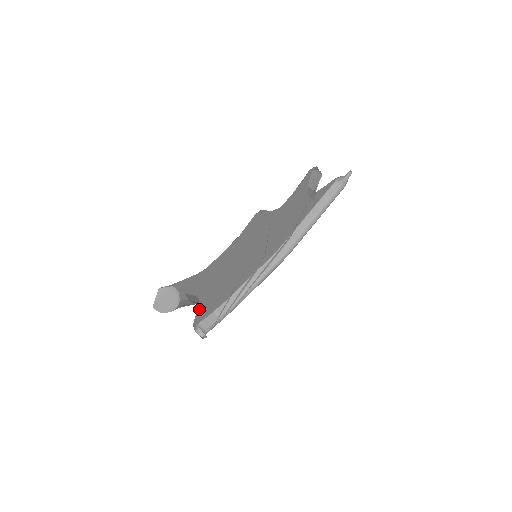
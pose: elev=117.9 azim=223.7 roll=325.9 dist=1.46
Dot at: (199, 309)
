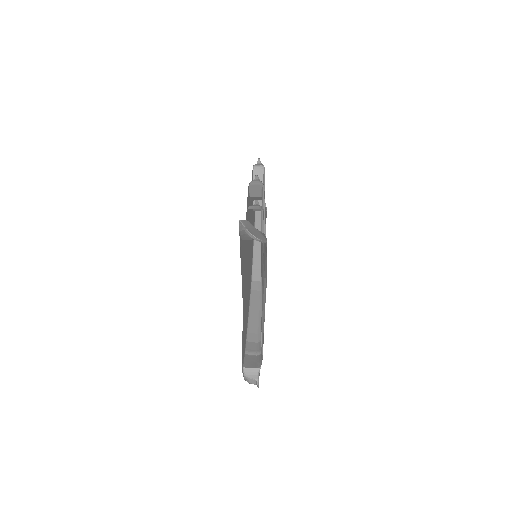
Dot at: occluded
